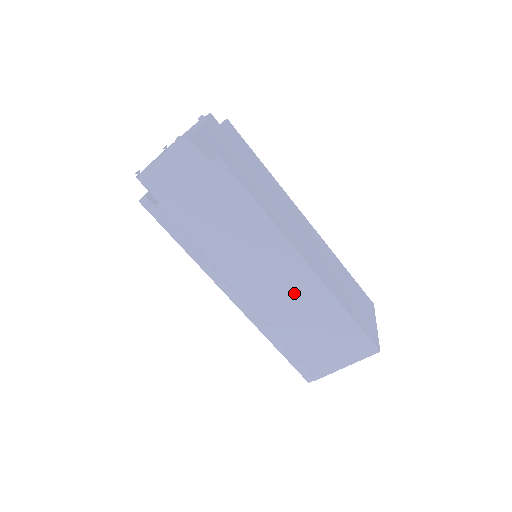
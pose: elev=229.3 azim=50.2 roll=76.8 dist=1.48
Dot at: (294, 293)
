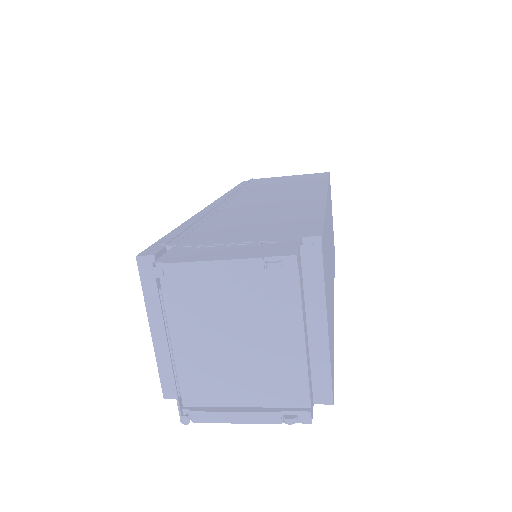
Dot at: occluded
